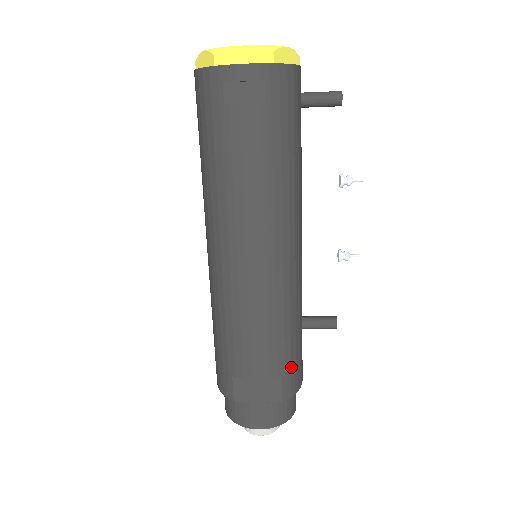
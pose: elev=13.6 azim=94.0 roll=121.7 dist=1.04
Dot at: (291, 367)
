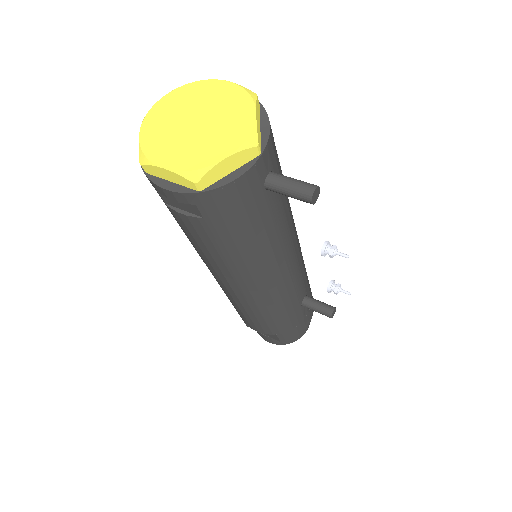
Dot at: (286, 330)
